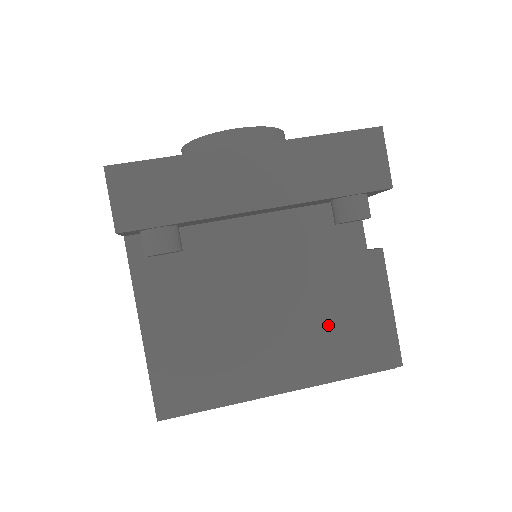
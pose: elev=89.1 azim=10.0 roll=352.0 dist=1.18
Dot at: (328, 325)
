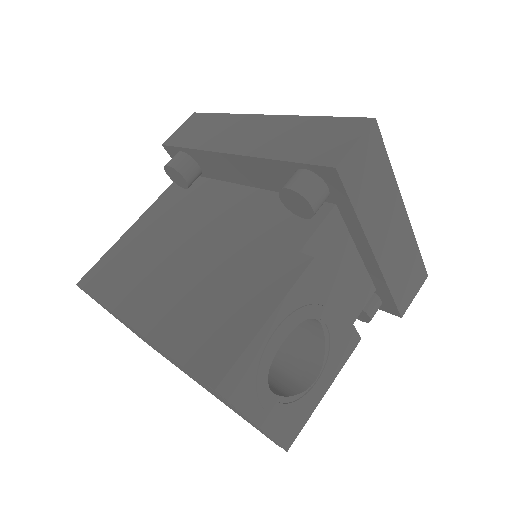
Dot at: (207, 295)
